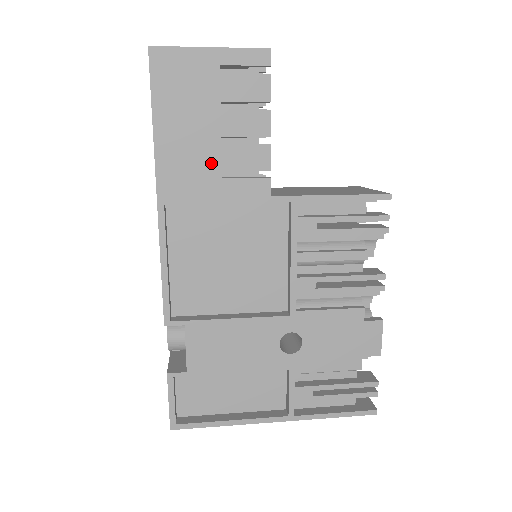
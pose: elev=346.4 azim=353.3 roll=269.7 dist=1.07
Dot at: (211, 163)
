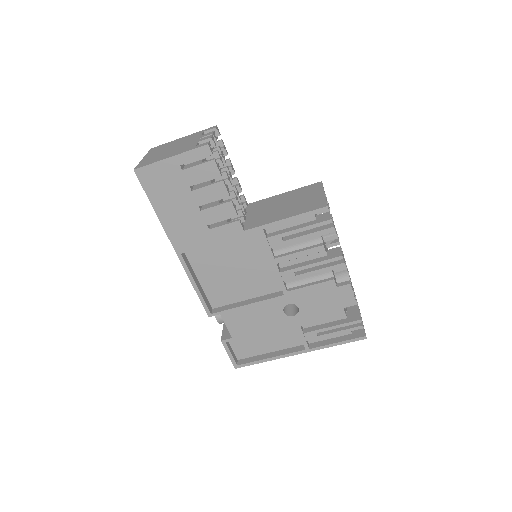
Dot at: (199, 223)
